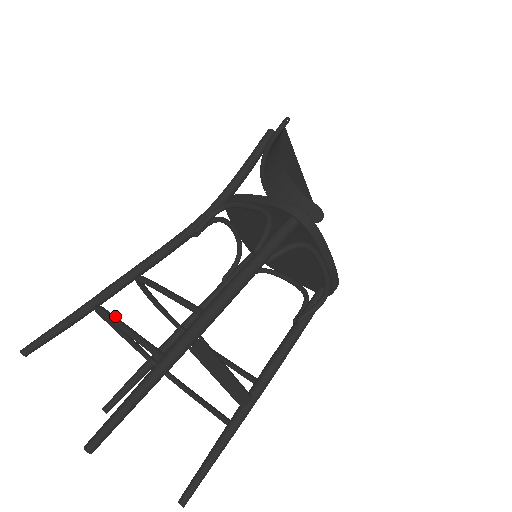
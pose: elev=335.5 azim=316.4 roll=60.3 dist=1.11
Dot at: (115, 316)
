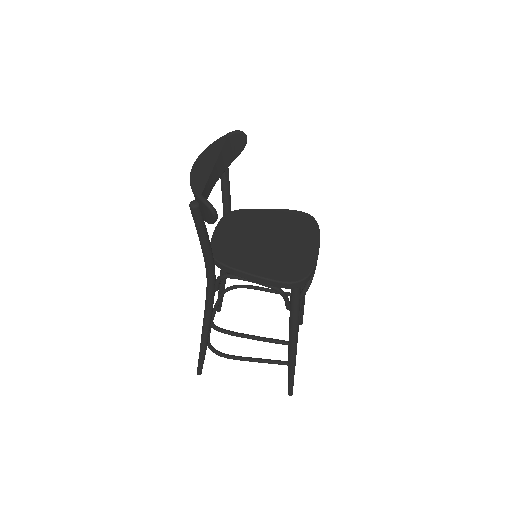
Dot at: (238, 358)
